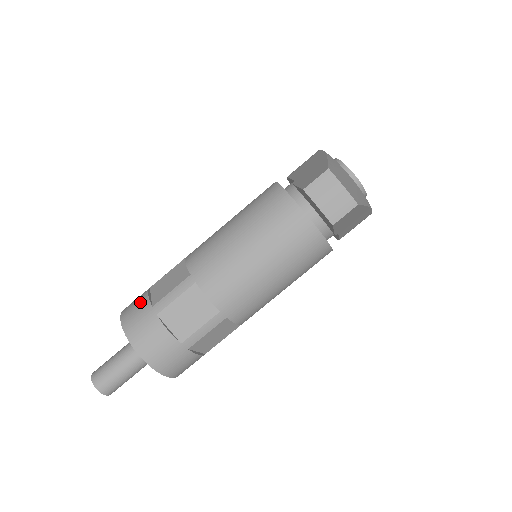
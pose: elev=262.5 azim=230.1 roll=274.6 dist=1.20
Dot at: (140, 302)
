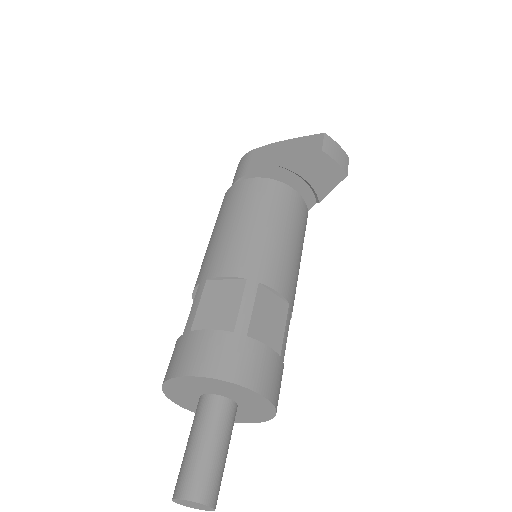
Dot at: (208, 342)
